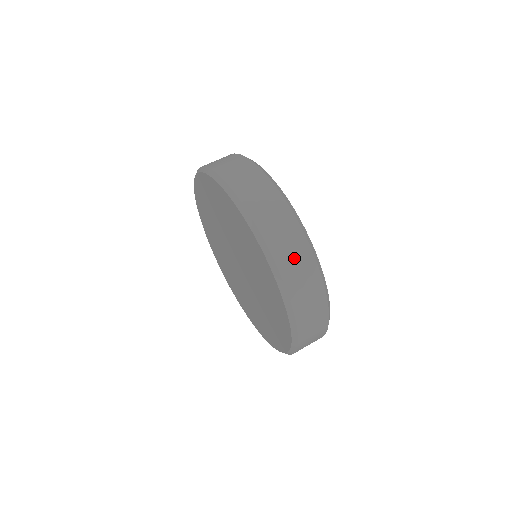
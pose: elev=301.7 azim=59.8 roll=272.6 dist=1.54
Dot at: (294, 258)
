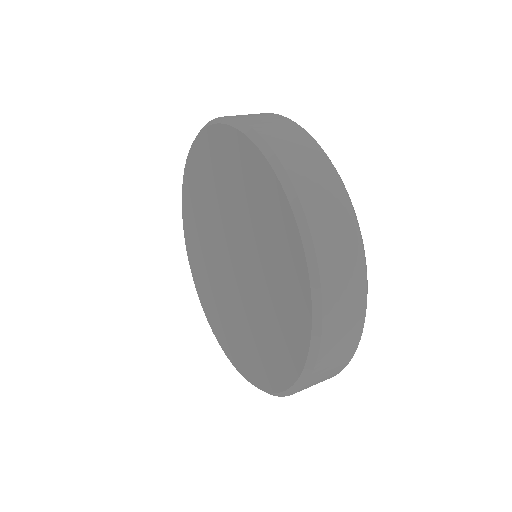
Dot at: (255, 116)
